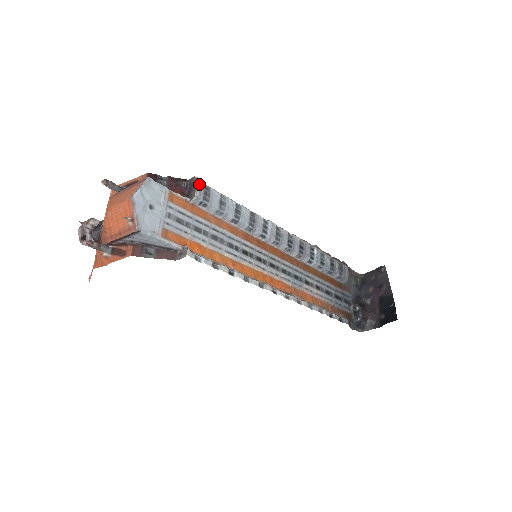
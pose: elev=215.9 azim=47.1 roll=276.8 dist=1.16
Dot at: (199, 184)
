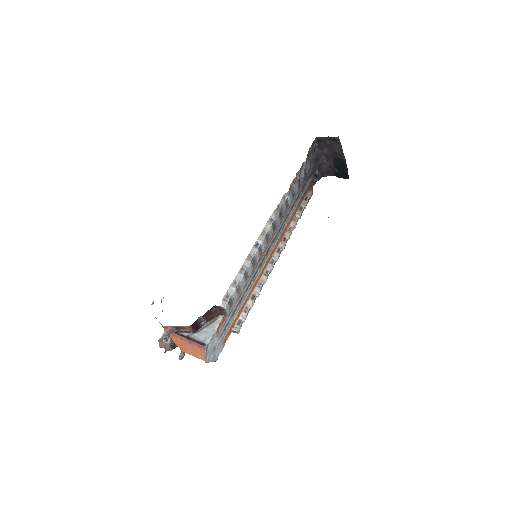
Dot at: (227, 310)
